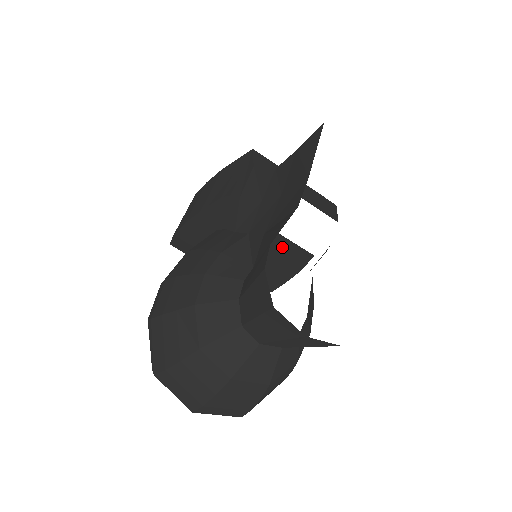
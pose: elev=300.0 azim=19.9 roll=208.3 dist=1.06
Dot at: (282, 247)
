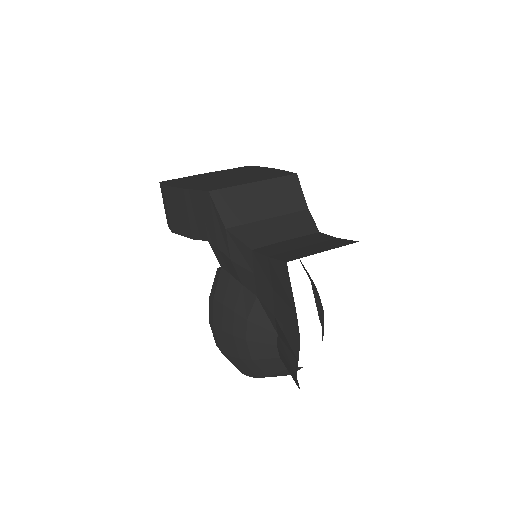
Dot at: occluded
